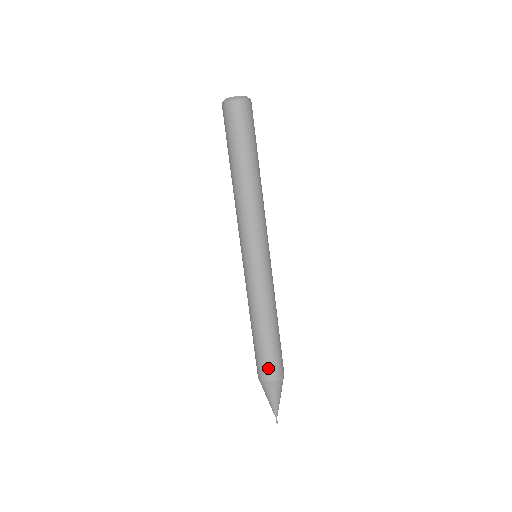
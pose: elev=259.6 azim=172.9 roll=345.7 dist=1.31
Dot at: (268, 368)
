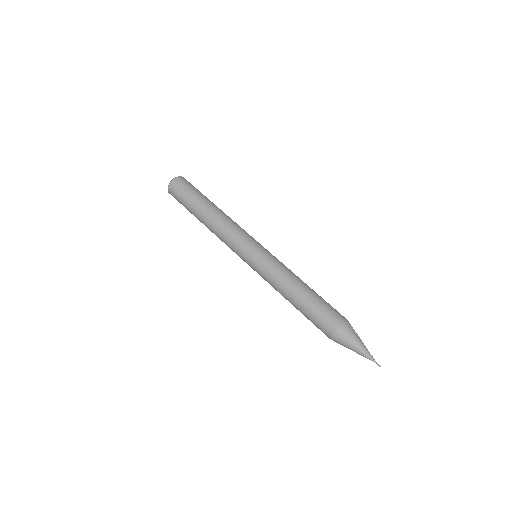
Dot at: (334, 313)
